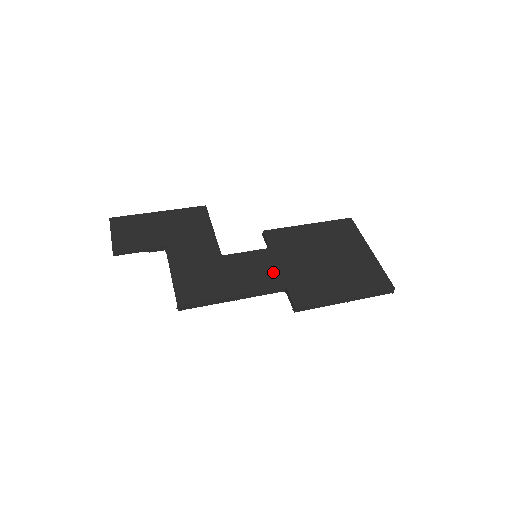
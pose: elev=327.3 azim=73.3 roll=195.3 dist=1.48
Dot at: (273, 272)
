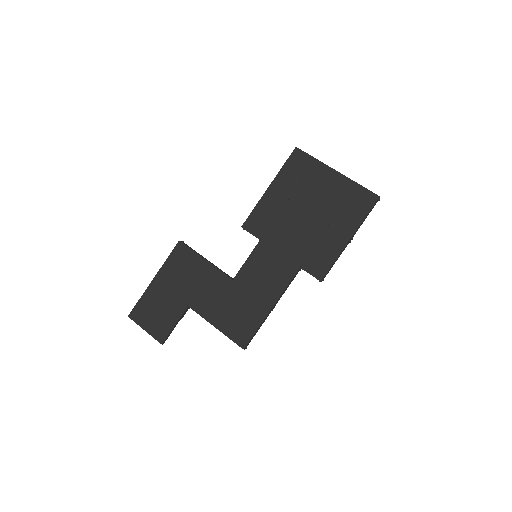
Dot at: (280, 262)
